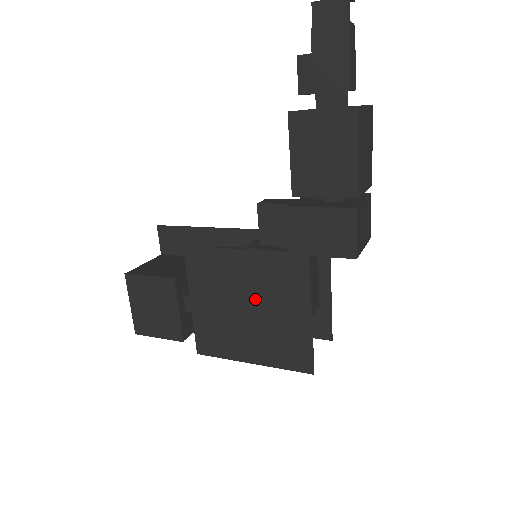
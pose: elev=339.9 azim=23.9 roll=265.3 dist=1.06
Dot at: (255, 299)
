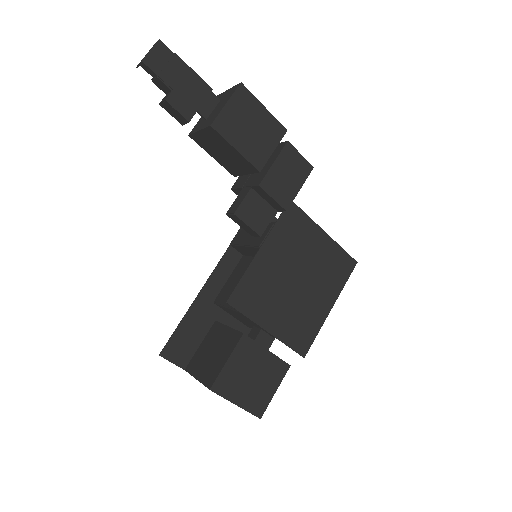
Dot at: (295, 268)
